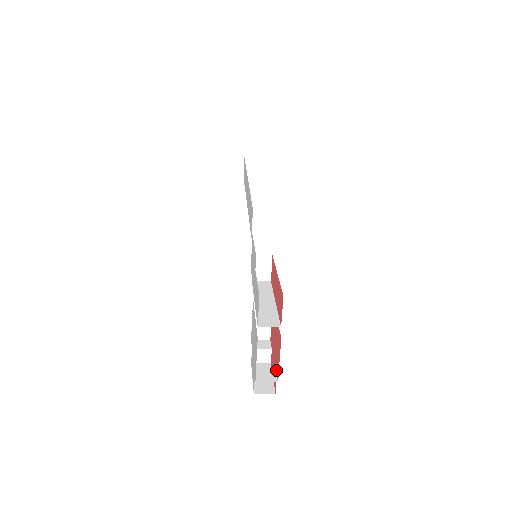
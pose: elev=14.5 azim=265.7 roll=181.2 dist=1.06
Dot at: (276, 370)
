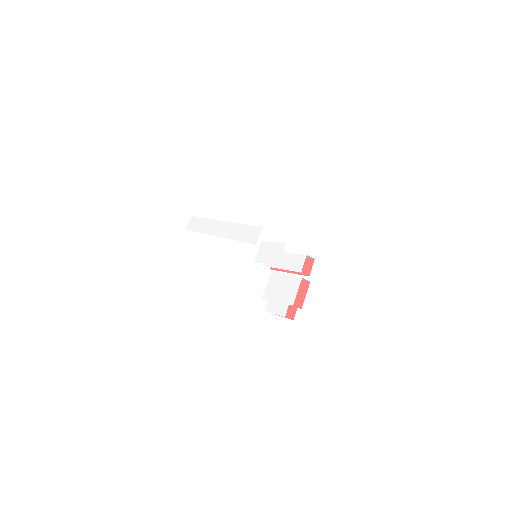
Dot at: (295, 306)
